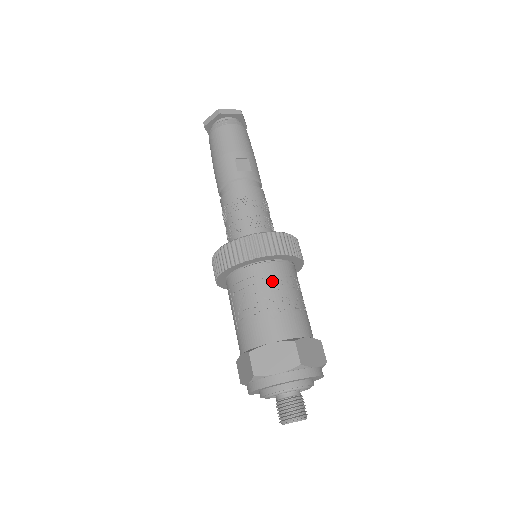
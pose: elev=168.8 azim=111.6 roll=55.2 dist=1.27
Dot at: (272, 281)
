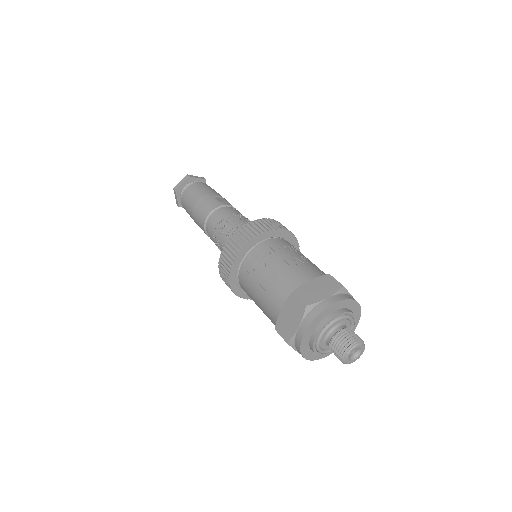
Dot at: (286, 247)
